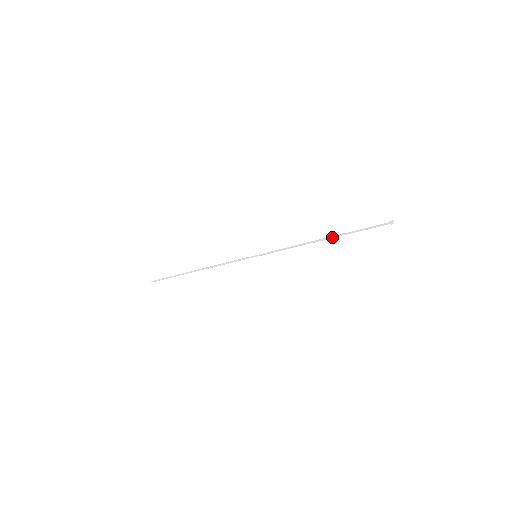
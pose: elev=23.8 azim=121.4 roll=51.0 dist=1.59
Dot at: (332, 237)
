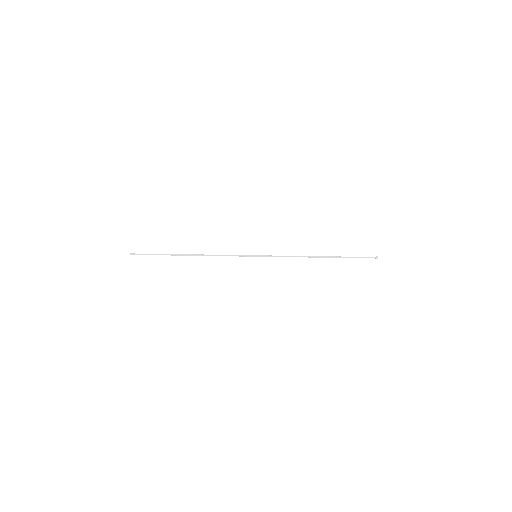
Dot at: (328, 256)
